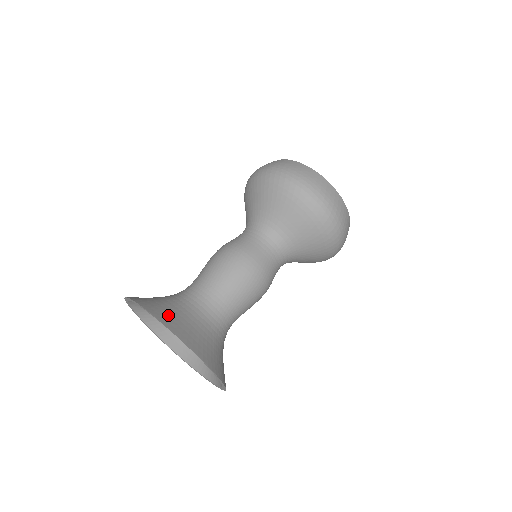
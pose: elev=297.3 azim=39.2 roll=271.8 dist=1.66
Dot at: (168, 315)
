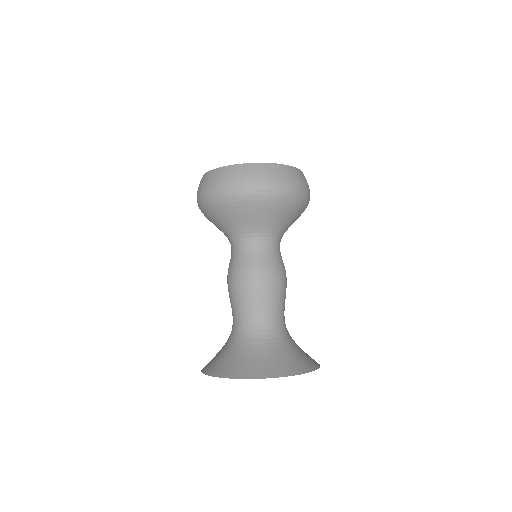
Dot at: (252, 367)
